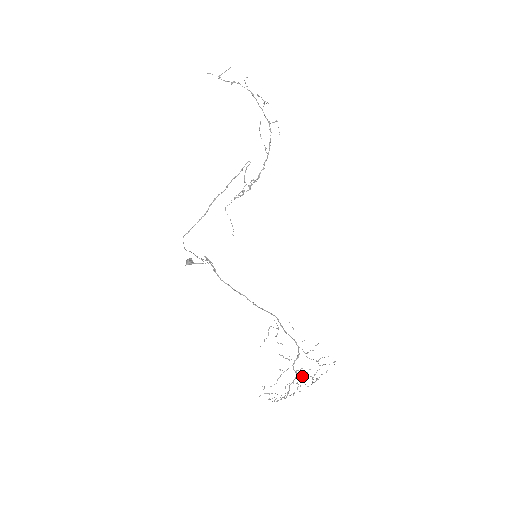
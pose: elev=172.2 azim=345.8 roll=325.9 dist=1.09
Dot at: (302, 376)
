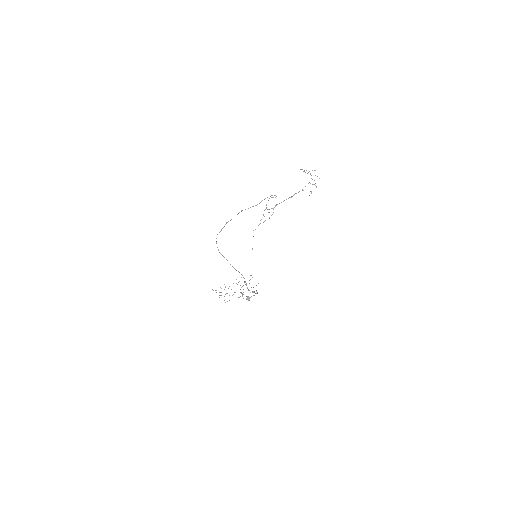
Dot at: occluded
